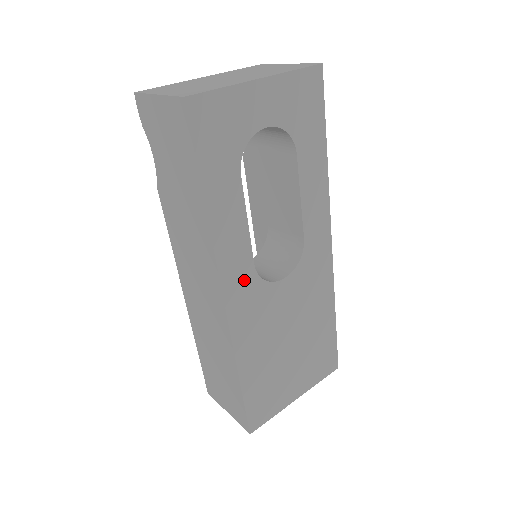
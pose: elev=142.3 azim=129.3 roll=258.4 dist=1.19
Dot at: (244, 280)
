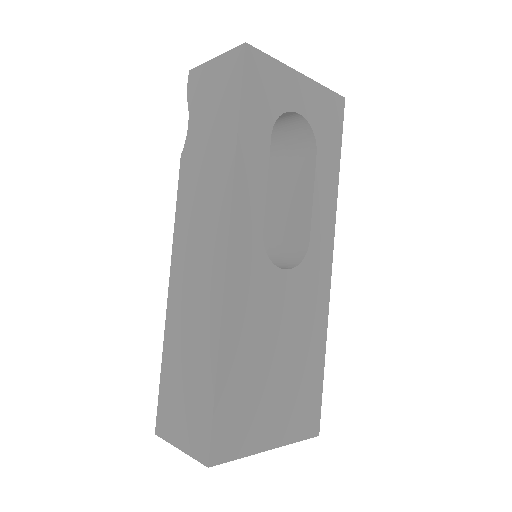
Dot at: (250, 242)
